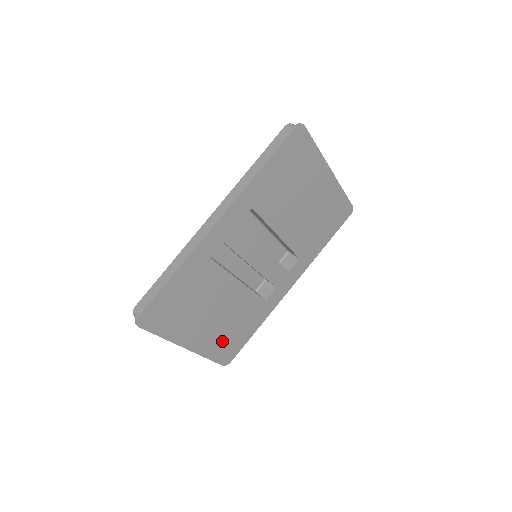
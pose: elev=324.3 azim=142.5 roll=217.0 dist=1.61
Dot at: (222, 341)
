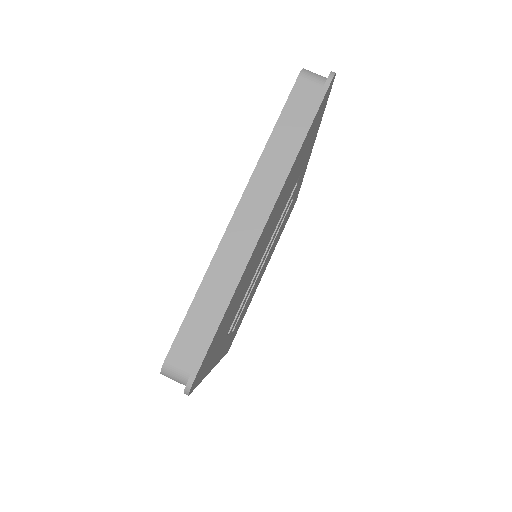
Dot at: (281, 232)
